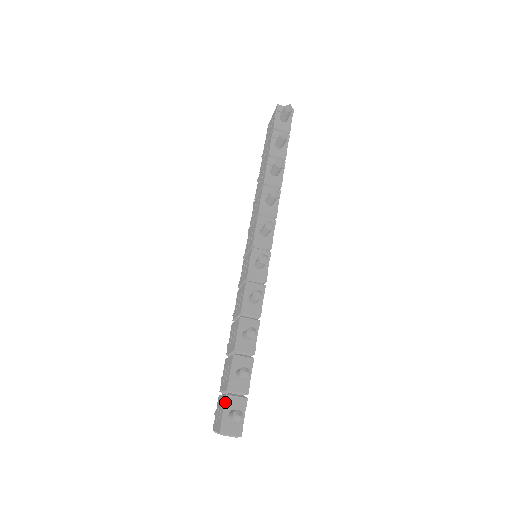
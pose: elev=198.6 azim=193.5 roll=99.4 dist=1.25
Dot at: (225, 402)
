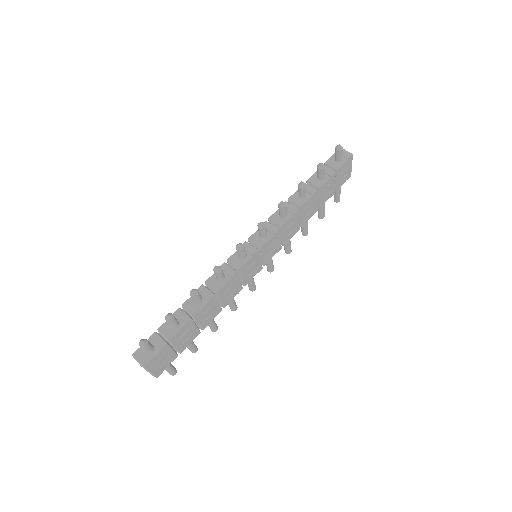
Dot at: (150, 336)
